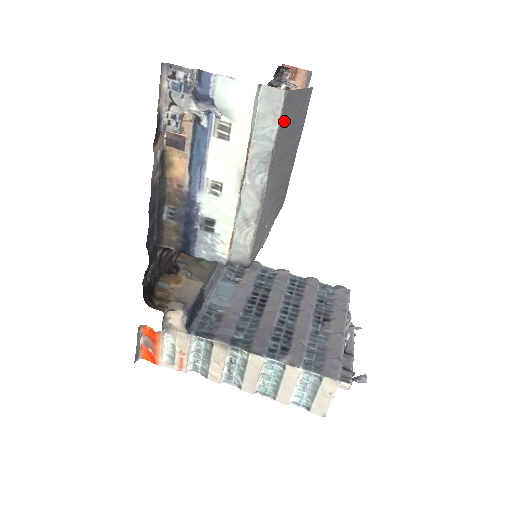
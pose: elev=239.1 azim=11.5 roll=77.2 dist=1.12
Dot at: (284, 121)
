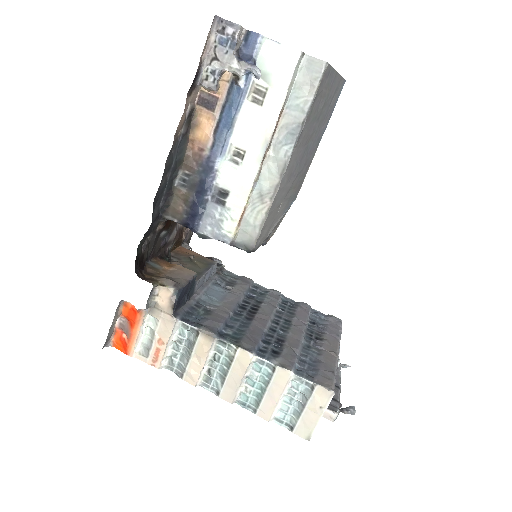
Dot at: (319, 96)
